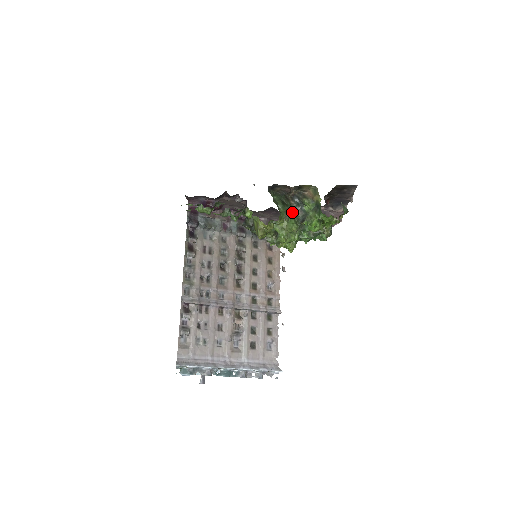
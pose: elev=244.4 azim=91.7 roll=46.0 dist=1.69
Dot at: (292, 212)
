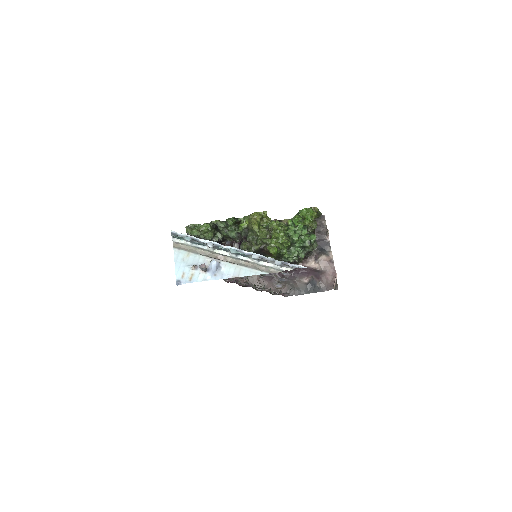
Dot at: occluded
